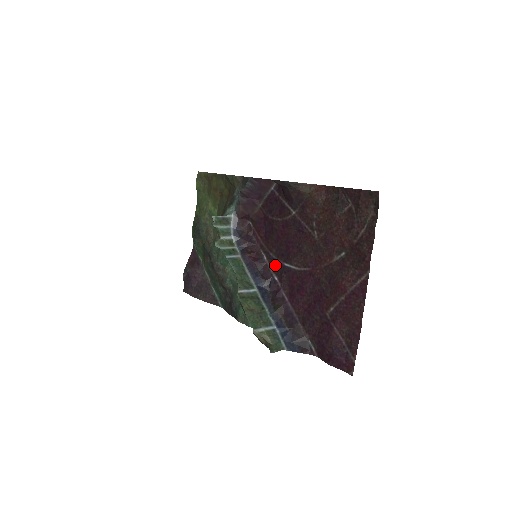
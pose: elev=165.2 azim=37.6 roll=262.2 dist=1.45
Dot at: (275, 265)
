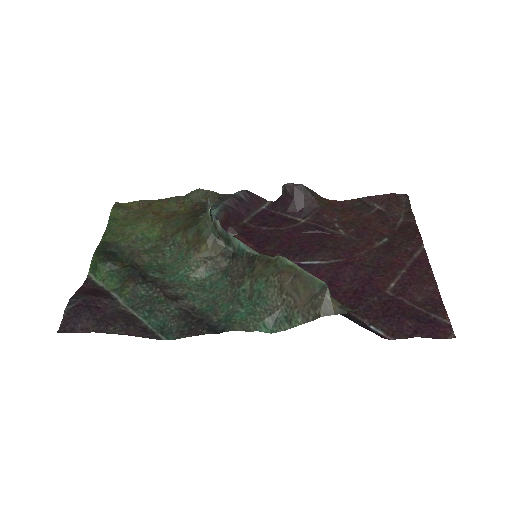
Dot at: occluded
